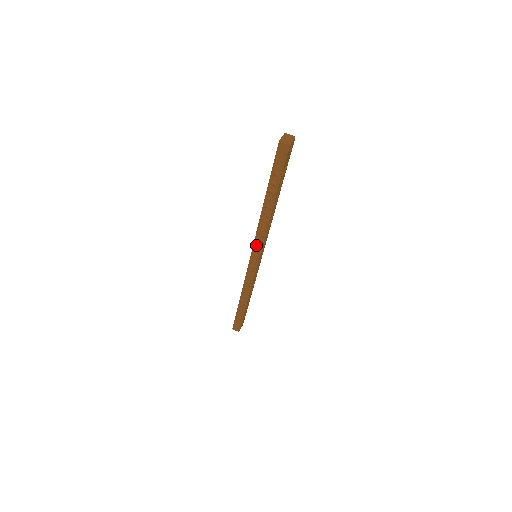
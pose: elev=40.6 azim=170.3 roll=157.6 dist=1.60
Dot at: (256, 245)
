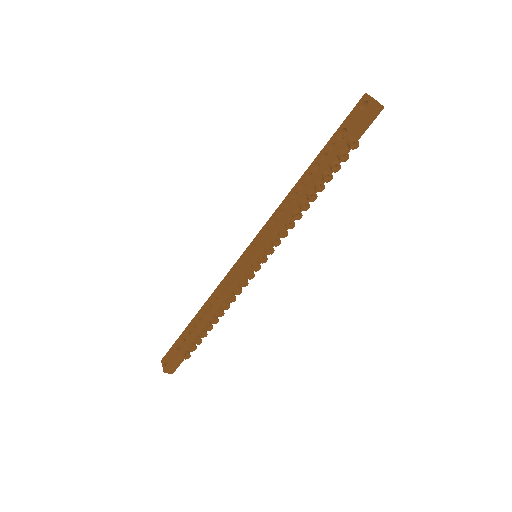
Dot at: (278, 239)
